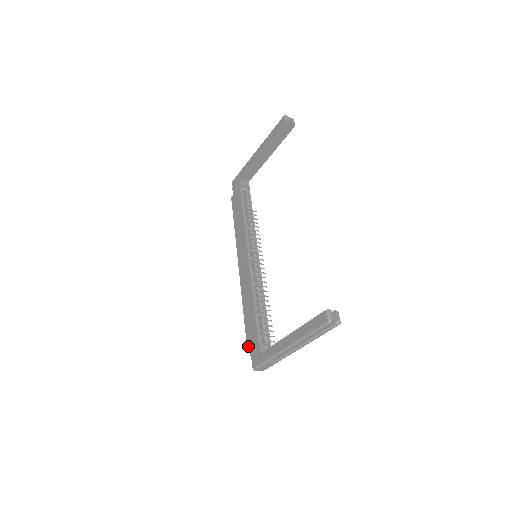
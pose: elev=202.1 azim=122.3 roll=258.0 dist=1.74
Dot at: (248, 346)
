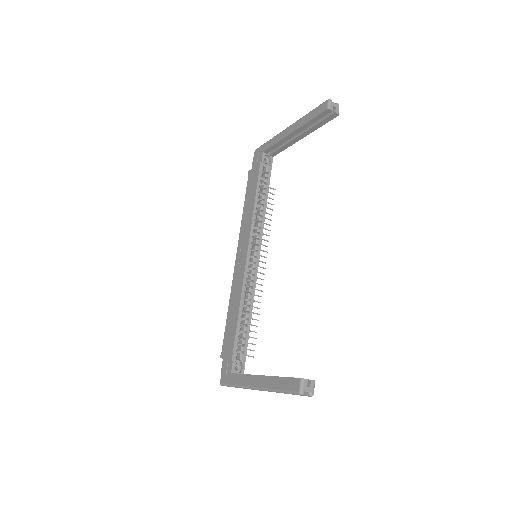
Dot at: (222, 356)
